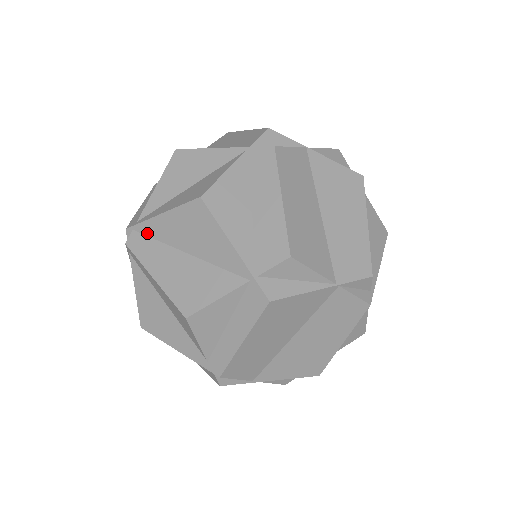
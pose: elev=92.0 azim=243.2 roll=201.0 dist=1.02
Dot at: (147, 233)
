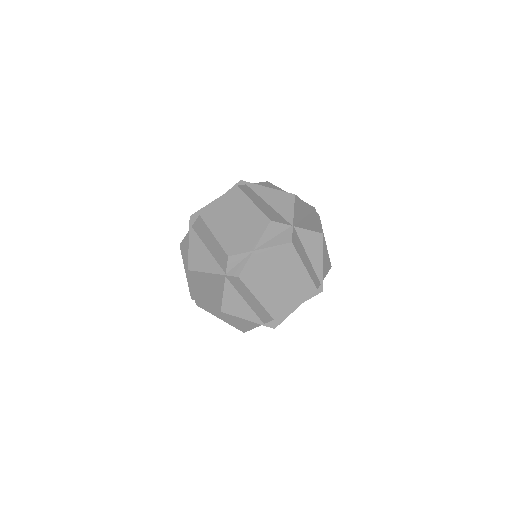
Dot at: (203, 304)
